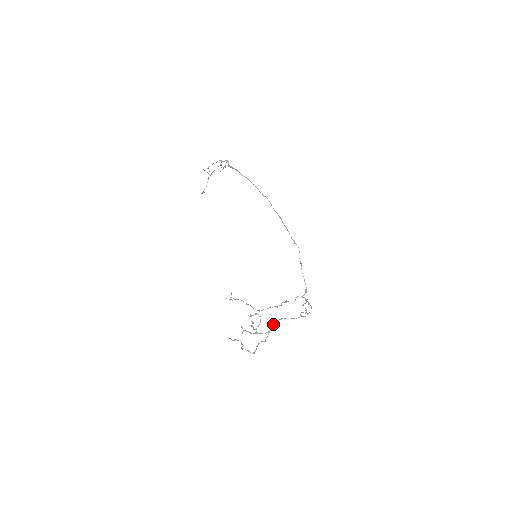
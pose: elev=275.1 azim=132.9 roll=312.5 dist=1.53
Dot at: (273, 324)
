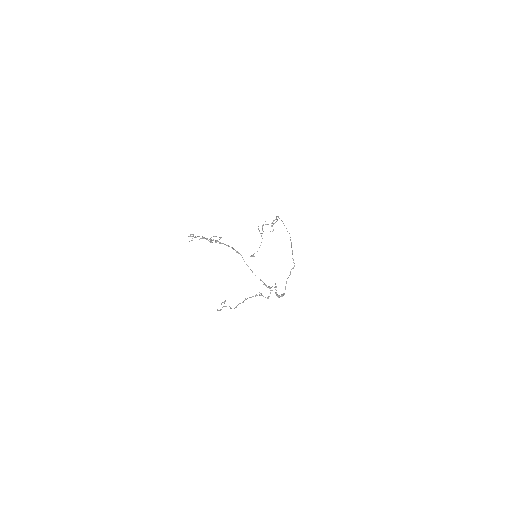
Dot at: (228, 245)
